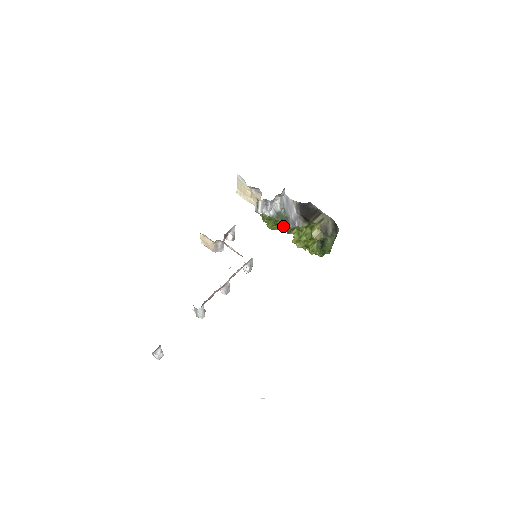
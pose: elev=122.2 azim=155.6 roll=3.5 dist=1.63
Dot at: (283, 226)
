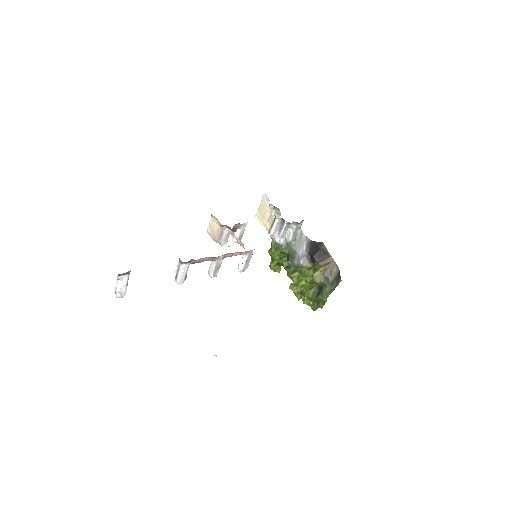
Dot at: (288, 260)
